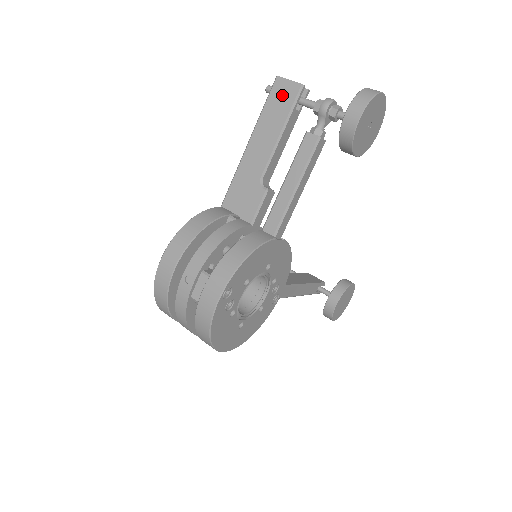
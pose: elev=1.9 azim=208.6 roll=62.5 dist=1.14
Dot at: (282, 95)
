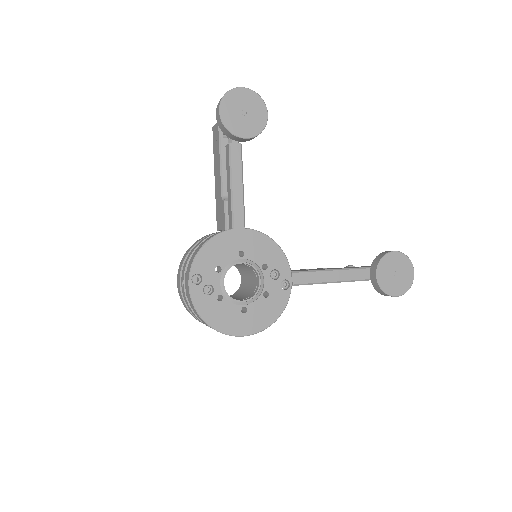
Dot at: (215, 136)
